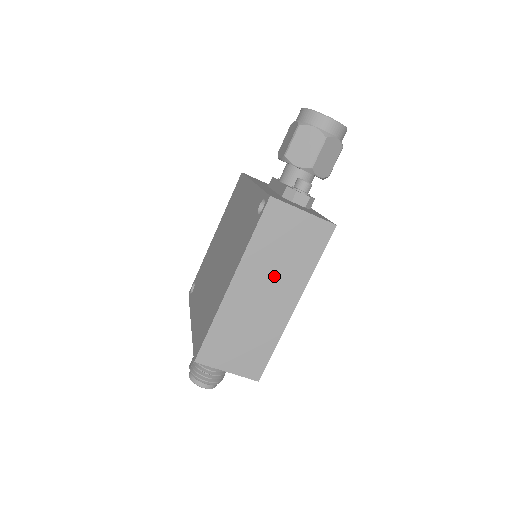
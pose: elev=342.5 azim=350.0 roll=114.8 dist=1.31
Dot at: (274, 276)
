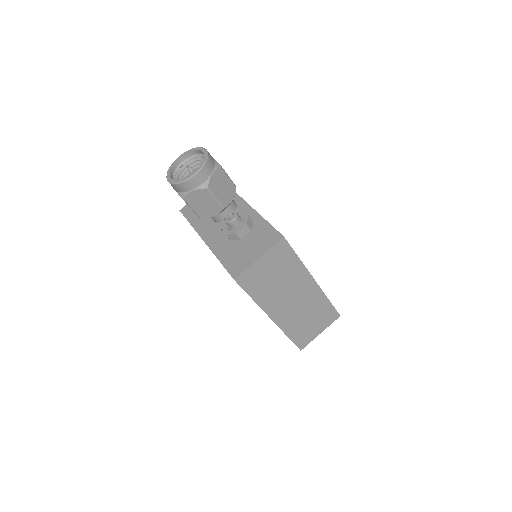
Dot at: (286, 290)
